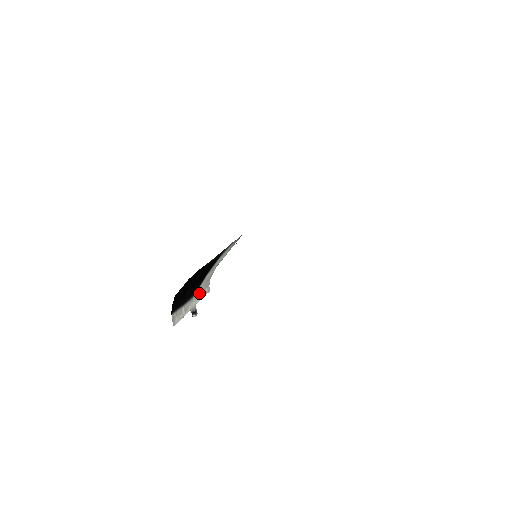
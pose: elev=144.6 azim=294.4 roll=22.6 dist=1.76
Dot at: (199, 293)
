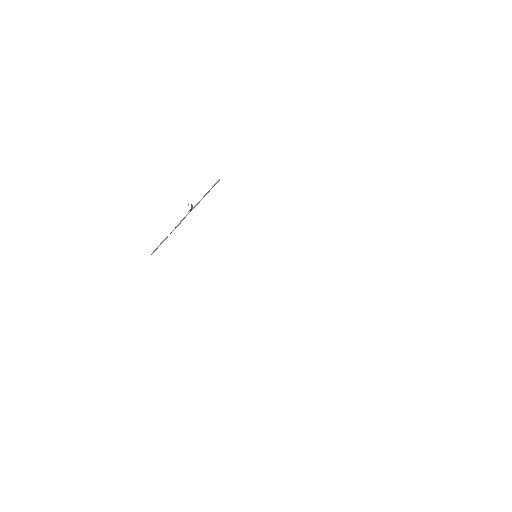
Dot at: (197, 203)
